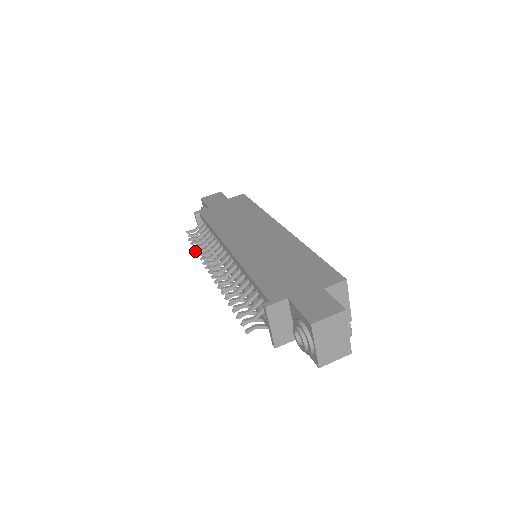
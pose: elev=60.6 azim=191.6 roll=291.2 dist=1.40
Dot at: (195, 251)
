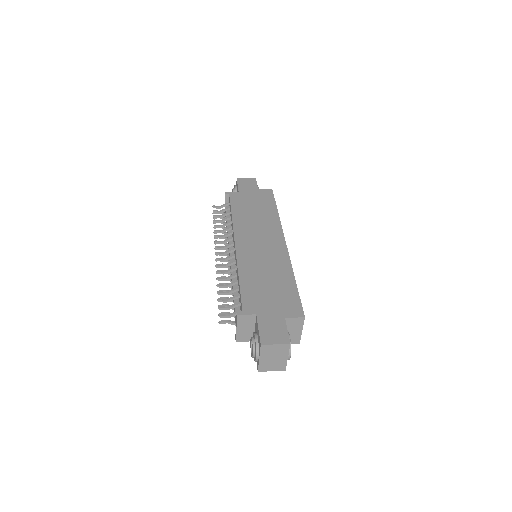
Dot at: (213, 227)
